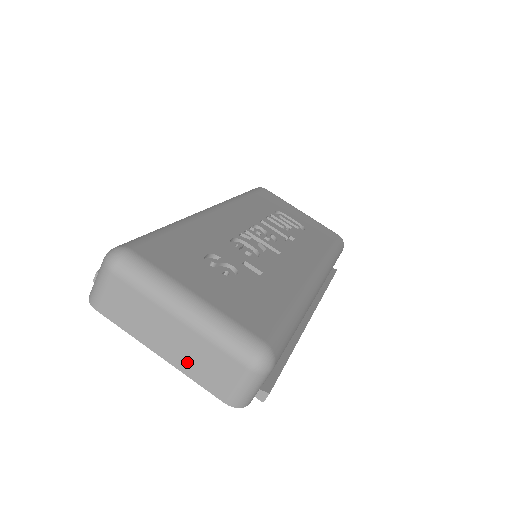
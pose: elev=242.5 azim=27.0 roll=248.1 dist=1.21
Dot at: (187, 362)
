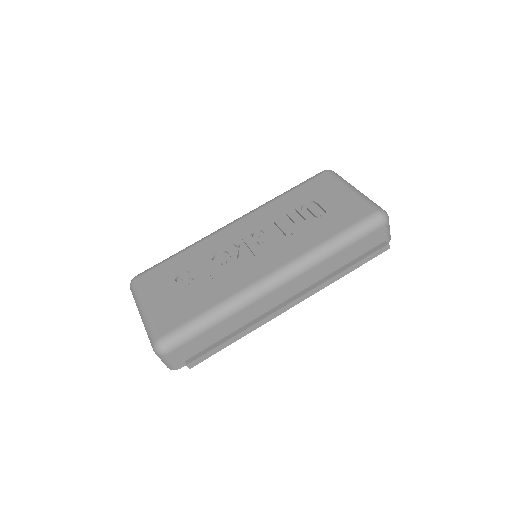
Dot at: occluded
